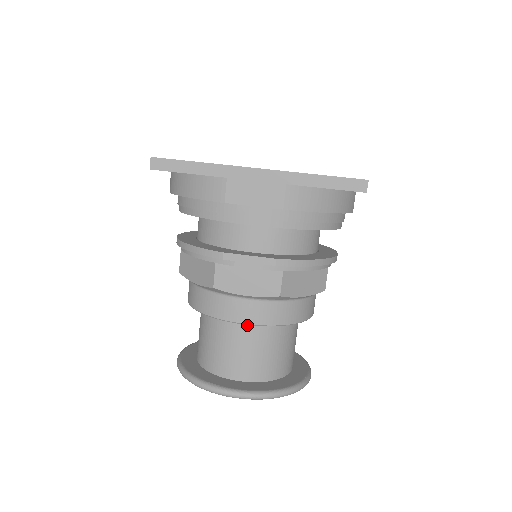
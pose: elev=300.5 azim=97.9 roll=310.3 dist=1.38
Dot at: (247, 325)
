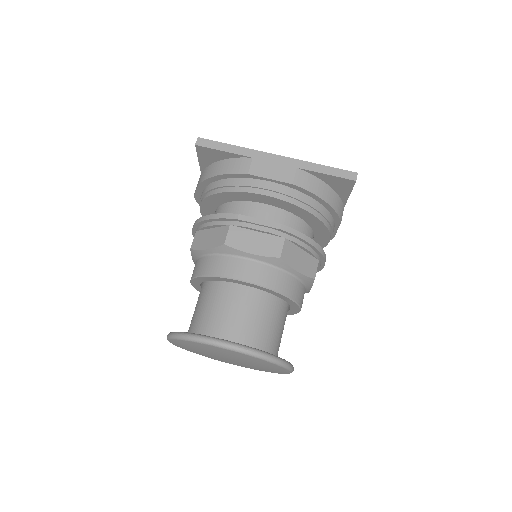
Dot at: (245, 290)
